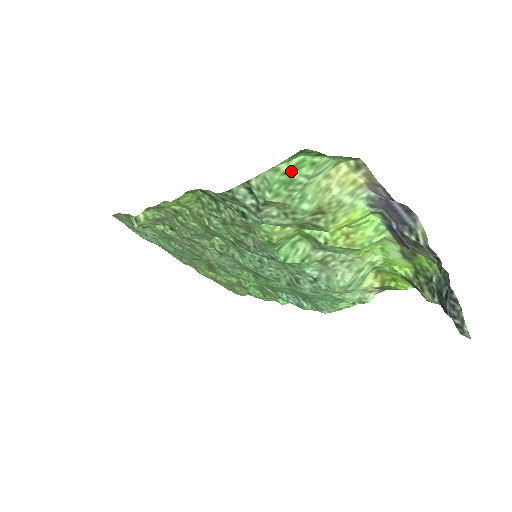
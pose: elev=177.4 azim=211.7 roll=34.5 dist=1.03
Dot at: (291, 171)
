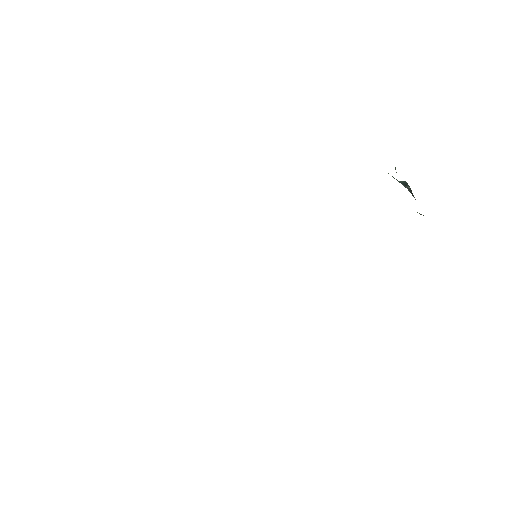
Dot at: occluded
